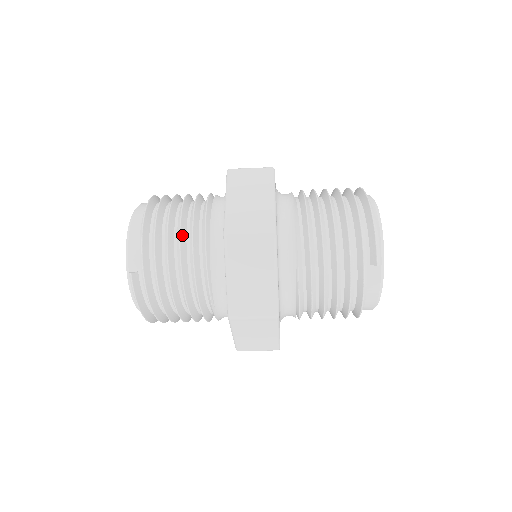
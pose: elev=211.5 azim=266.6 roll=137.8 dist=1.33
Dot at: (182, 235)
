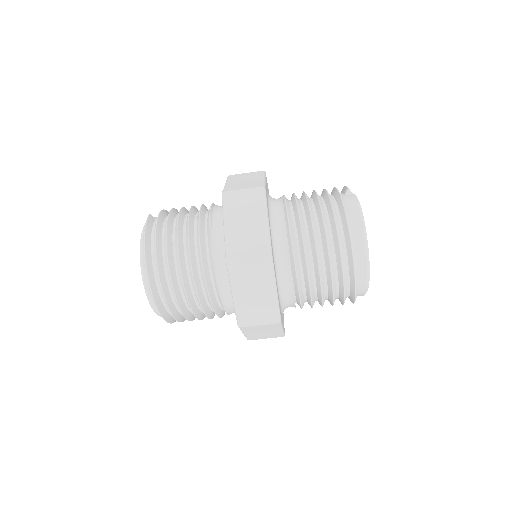
Dot at: (197, 209)
